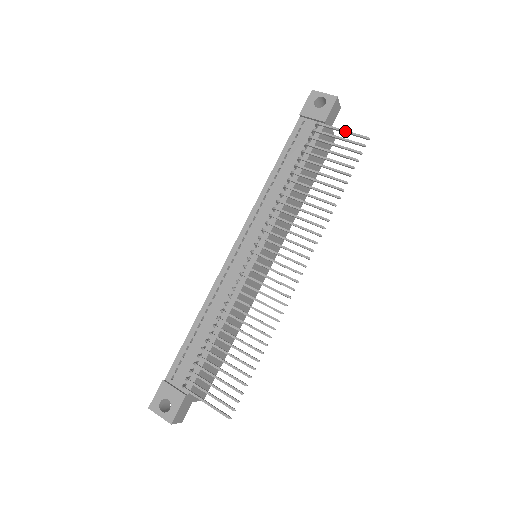
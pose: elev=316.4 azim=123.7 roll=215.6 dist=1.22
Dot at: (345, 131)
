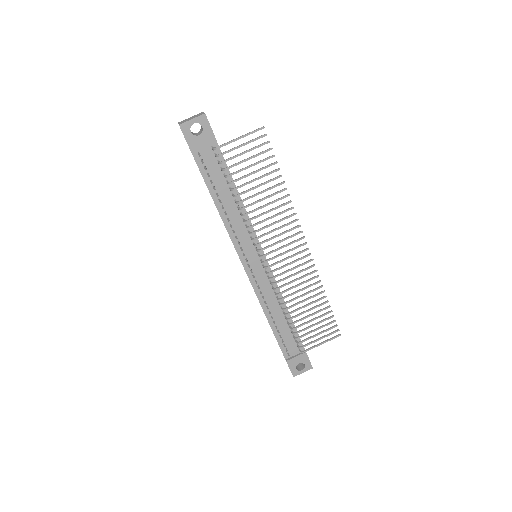
Dot at: (242, 137)
